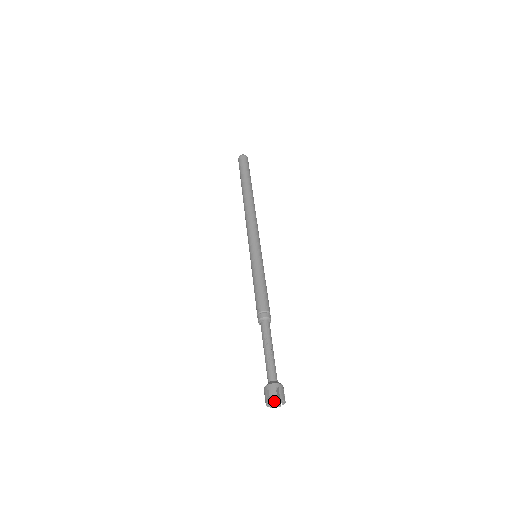
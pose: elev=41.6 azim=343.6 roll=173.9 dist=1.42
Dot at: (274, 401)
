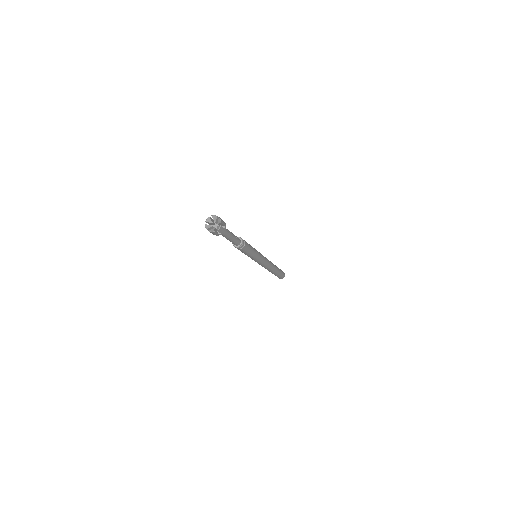
Dot at: (212, 229)
